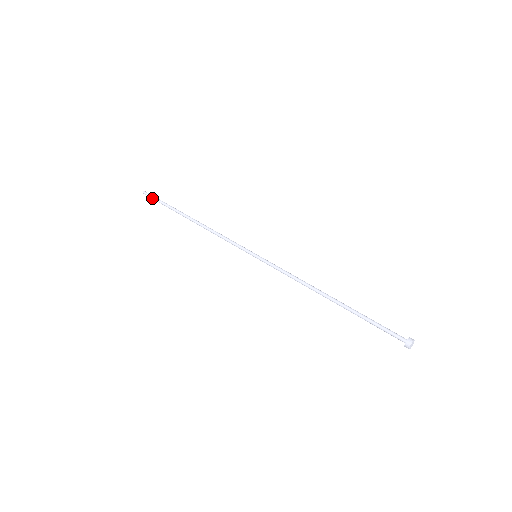
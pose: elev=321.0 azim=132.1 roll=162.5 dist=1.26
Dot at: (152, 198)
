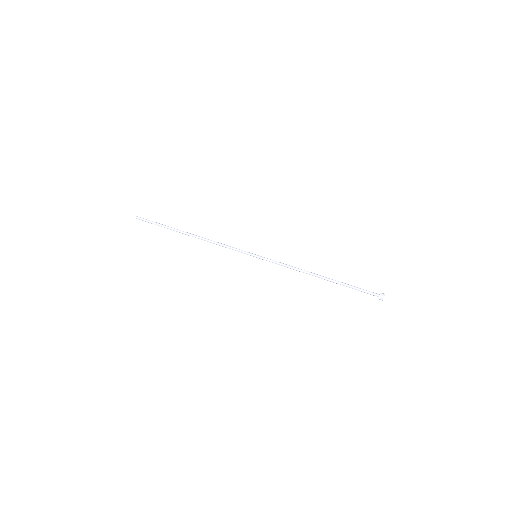
Dot at: (147, 221)
